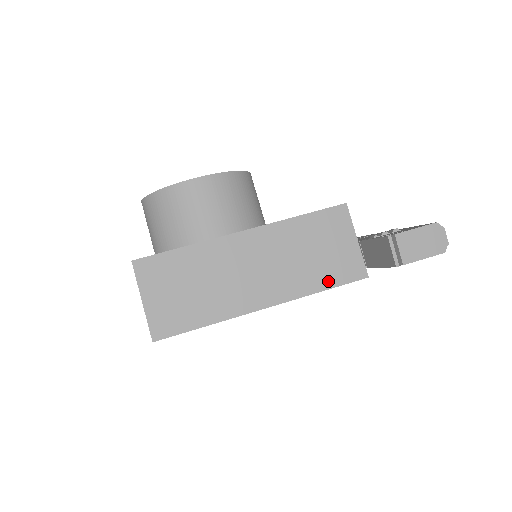
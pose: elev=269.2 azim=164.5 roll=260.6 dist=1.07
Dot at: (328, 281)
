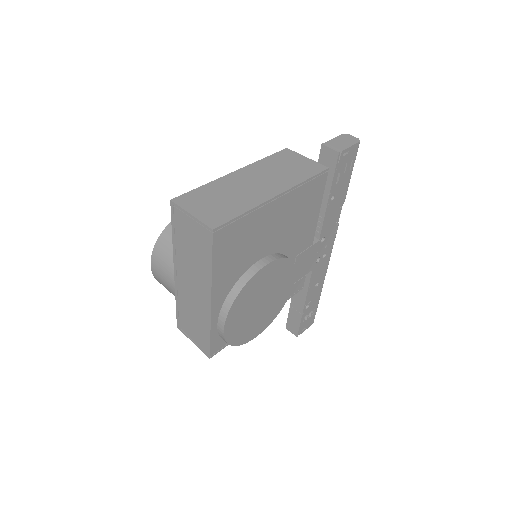
Dot at: (306, 175)
